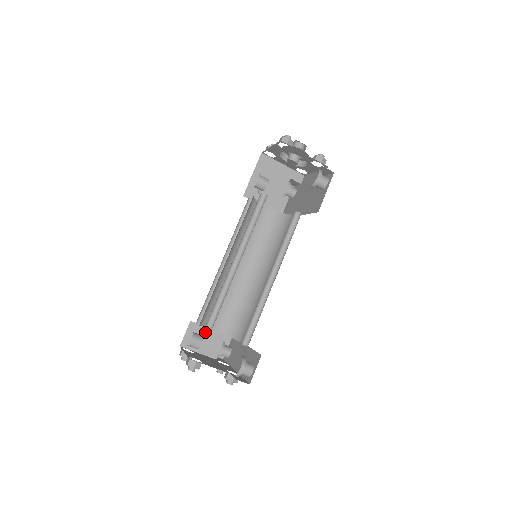
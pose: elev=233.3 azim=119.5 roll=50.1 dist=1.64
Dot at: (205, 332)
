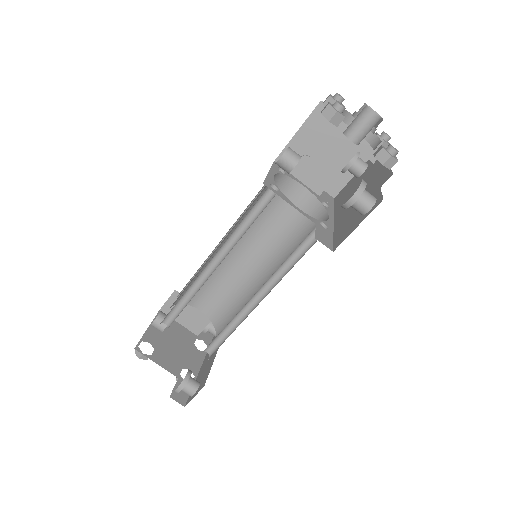
Dot at: (190, 306)
